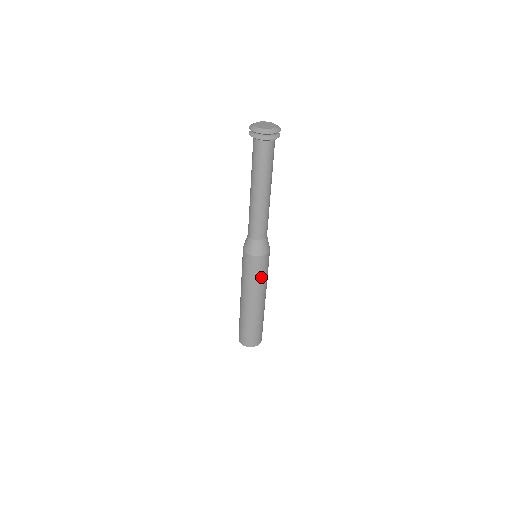
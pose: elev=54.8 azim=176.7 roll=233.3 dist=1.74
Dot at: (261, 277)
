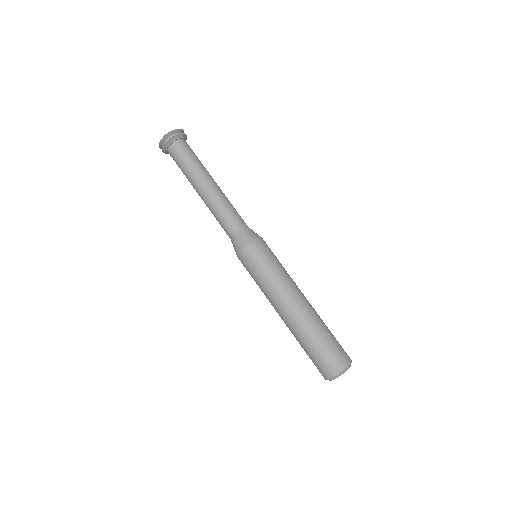
Dot at: (268, 271)
